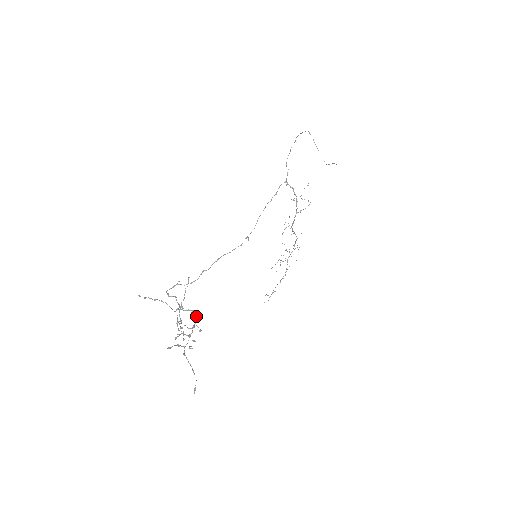
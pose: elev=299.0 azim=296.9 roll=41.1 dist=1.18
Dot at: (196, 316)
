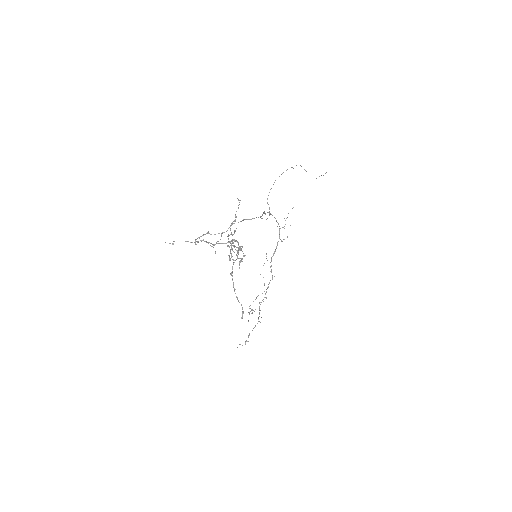
Dot at: (238, 245)
